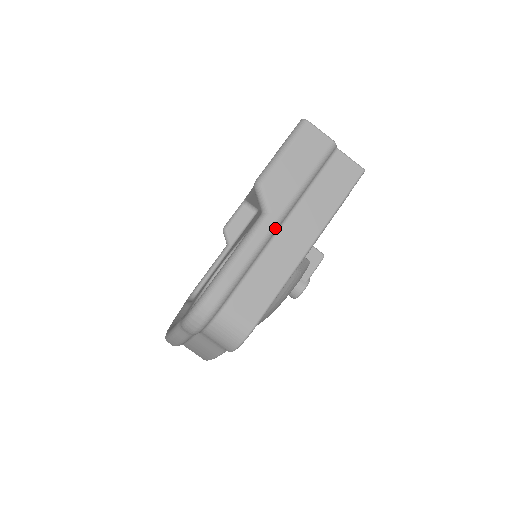
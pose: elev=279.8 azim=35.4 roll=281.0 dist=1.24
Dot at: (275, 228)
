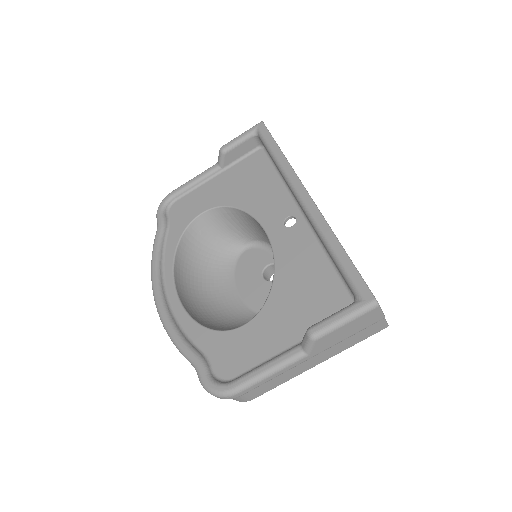
Dot at: occluded
